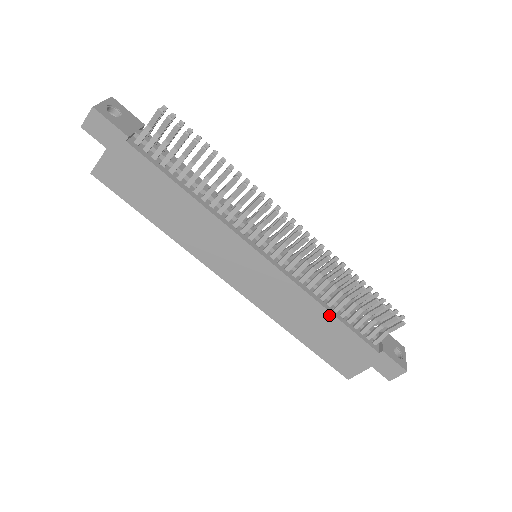
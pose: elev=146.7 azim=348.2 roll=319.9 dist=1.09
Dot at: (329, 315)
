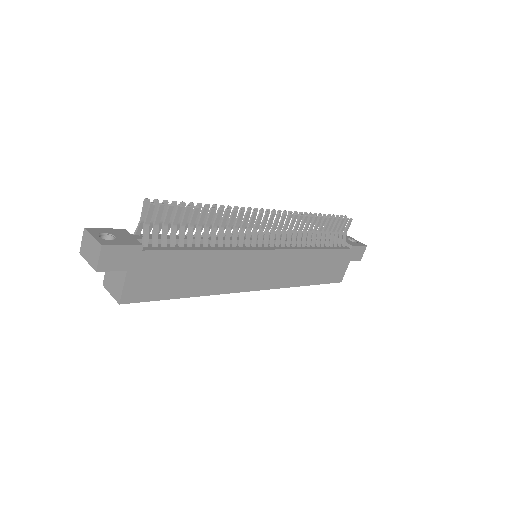
Dot at: (319, 252)
